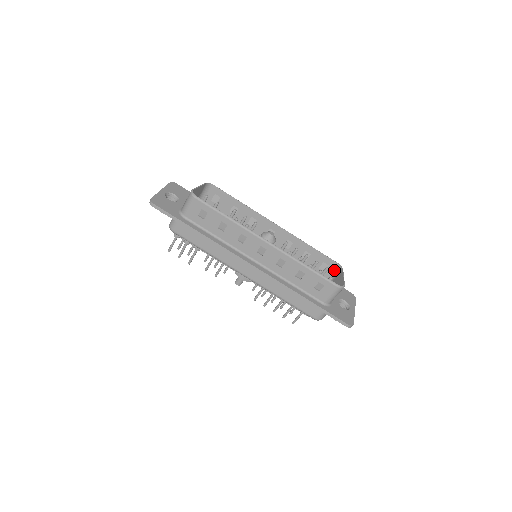
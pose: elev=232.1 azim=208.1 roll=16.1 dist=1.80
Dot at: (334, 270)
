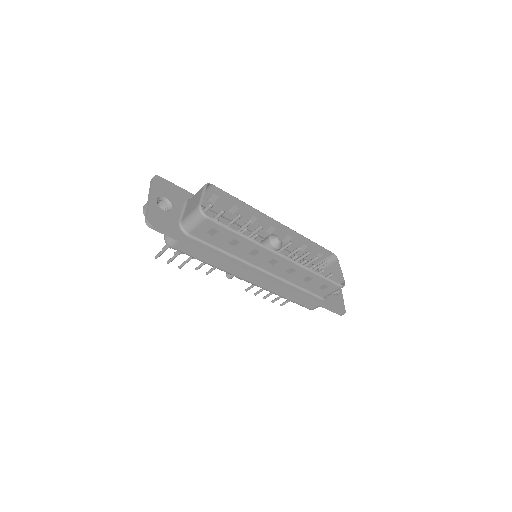
Dot at: (327, 258)
